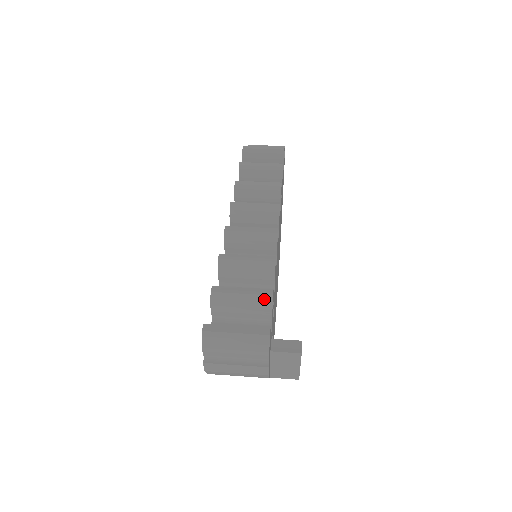
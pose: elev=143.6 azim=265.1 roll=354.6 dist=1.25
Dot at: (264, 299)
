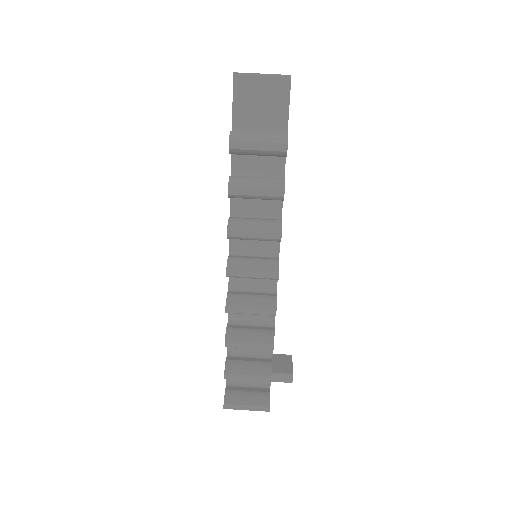
Dot at: occluded
